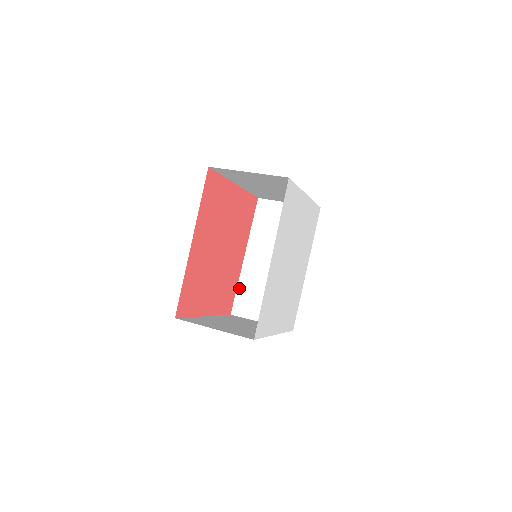
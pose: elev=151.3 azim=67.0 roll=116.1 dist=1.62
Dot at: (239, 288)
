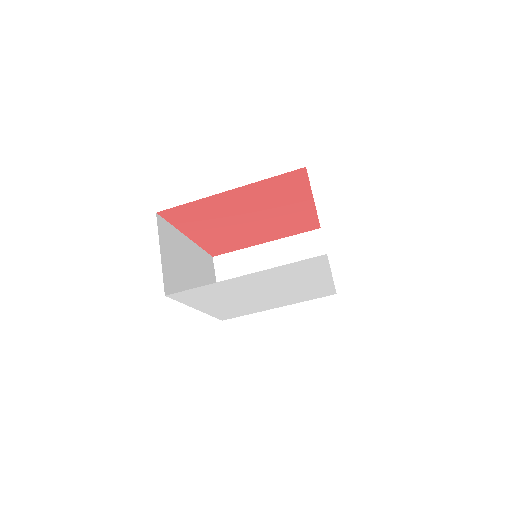
Dot at: occluded
